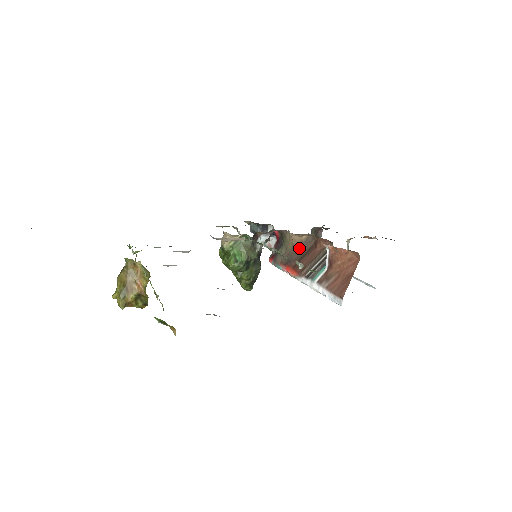
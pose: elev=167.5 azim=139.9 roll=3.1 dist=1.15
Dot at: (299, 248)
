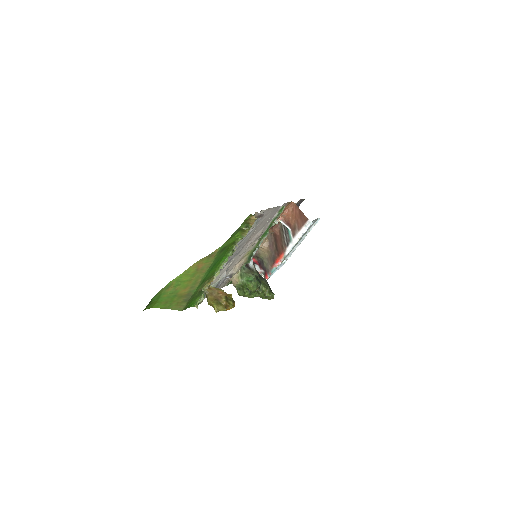
Dot at: (271, 247)
